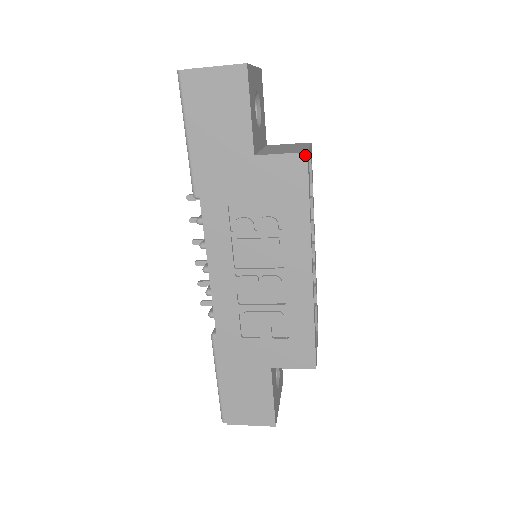
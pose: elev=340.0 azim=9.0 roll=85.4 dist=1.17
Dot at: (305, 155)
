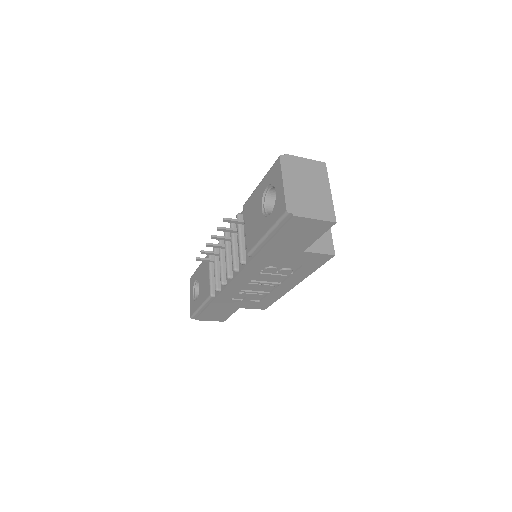
Dot at: (333, 256)
